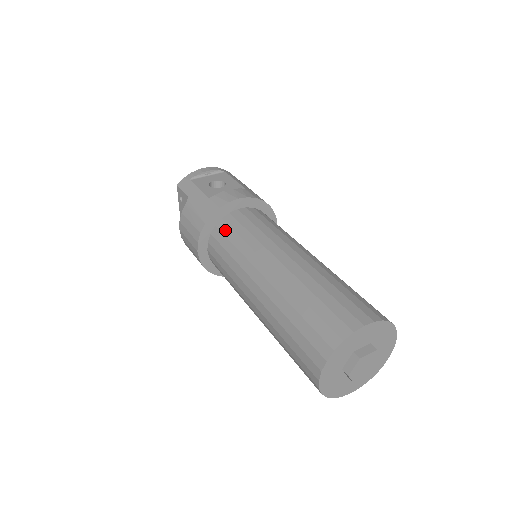
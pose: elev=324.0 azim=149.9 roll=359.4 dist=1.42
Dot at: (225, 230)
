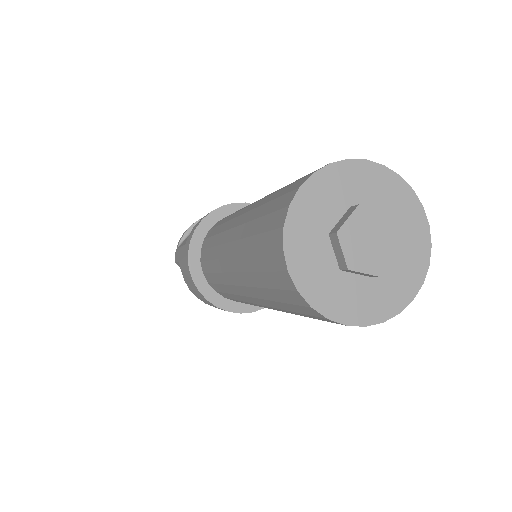
Dot at: (204, 256)
